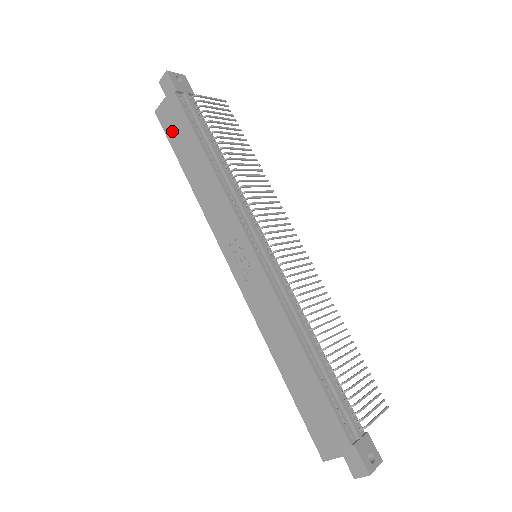
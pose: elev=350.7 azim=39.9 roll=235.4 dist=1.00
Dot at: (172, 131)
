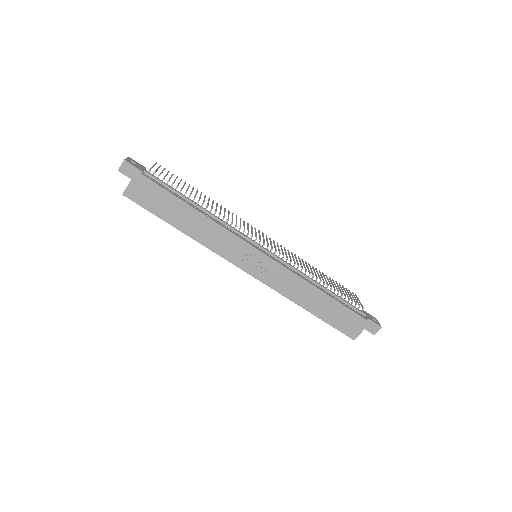
Dot at: (150, 203)
